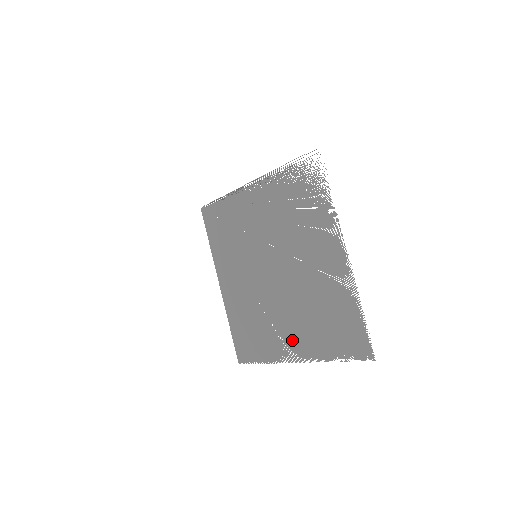
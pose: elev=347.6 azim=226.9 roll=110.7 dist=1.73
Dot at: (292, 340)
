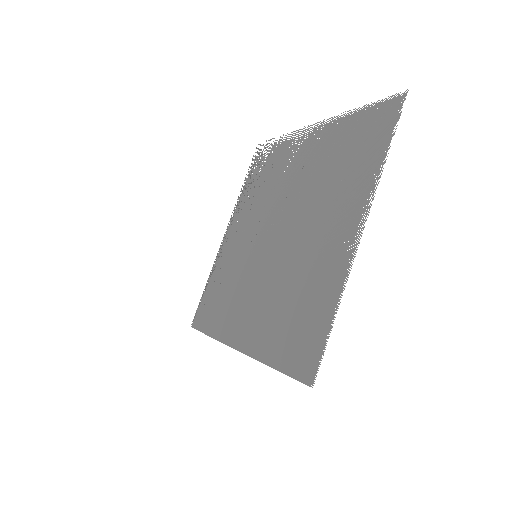
Dot at: (338, 228)
